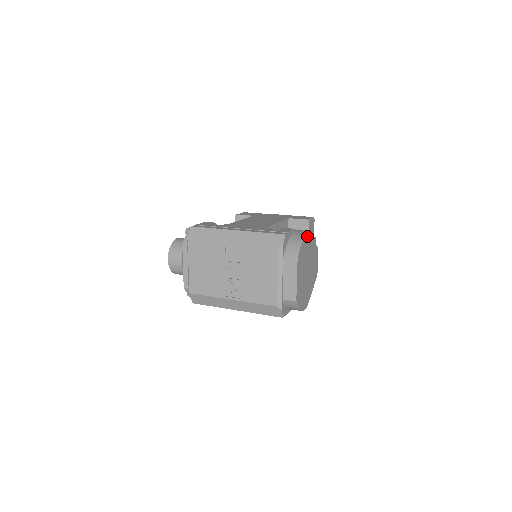
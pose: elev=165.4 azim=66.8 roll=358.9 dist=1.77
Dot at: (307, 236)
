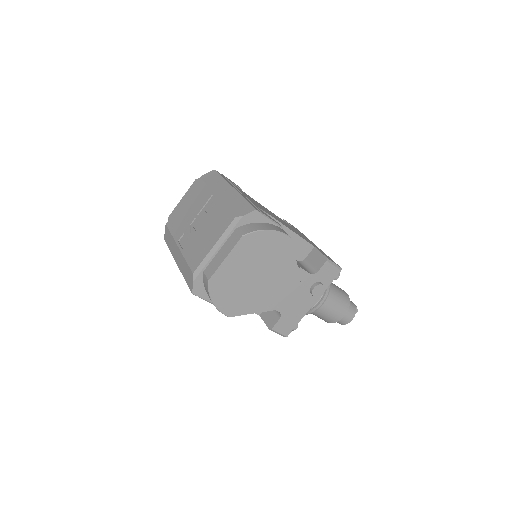
Dot at: (282, 237)
